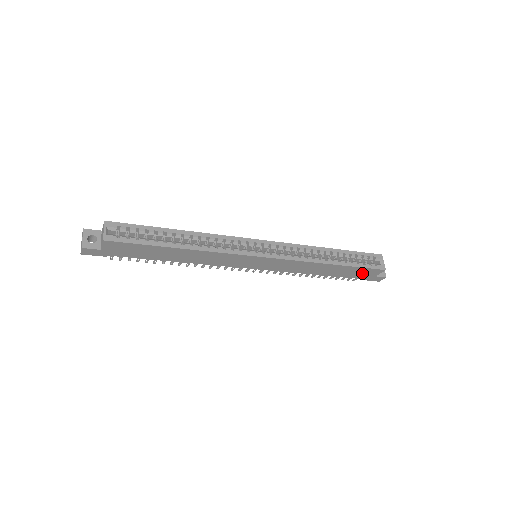
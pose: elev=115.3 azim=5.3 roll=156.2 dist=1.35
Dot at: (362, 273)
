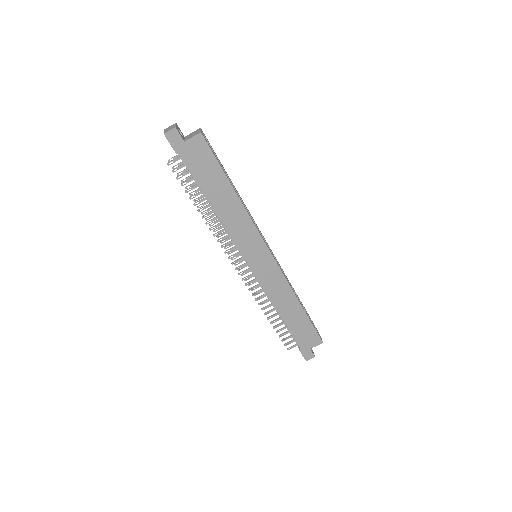
Dot at: (306, 336)
